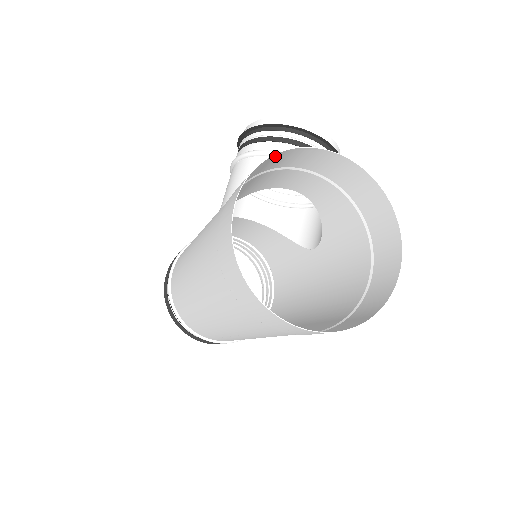
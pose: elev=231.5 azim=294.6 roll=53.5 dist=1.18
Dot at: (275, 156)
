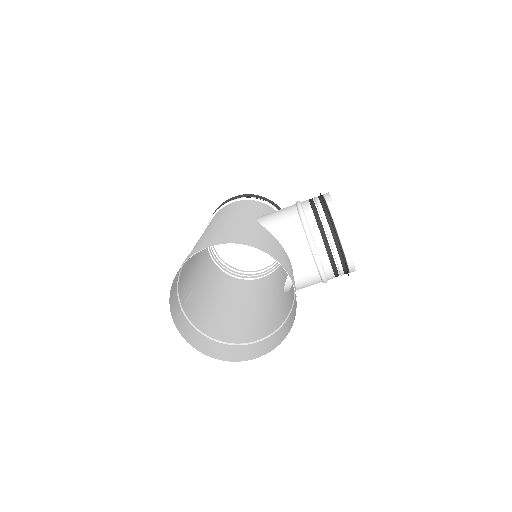
Dot at: (260, 248)
